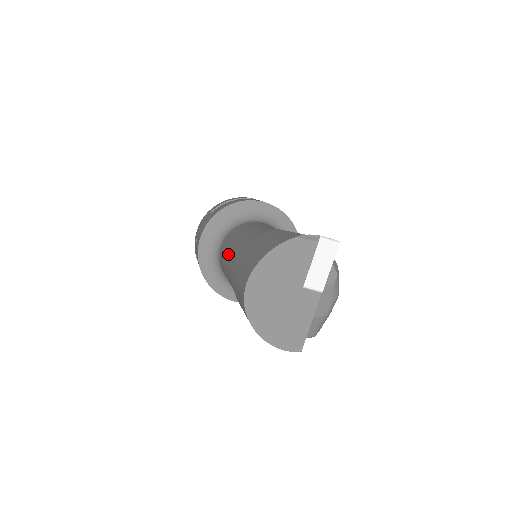
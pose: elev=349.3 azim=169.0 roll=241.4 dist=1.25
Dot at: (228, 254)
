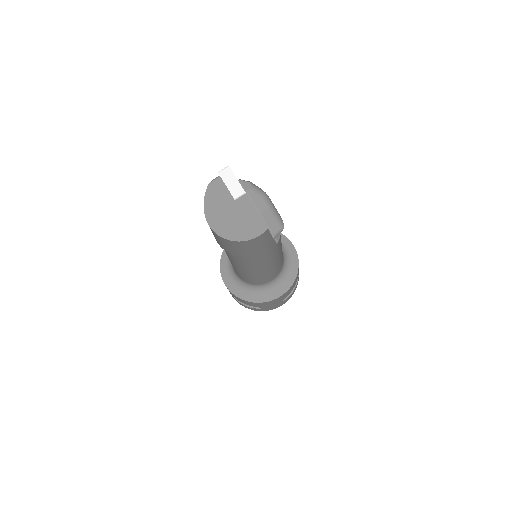
Dot at: occluded
